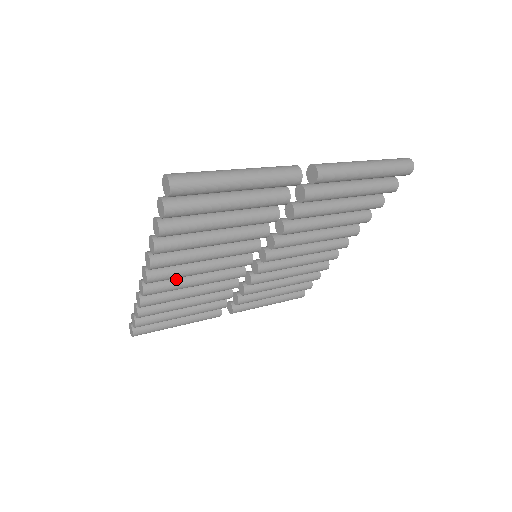
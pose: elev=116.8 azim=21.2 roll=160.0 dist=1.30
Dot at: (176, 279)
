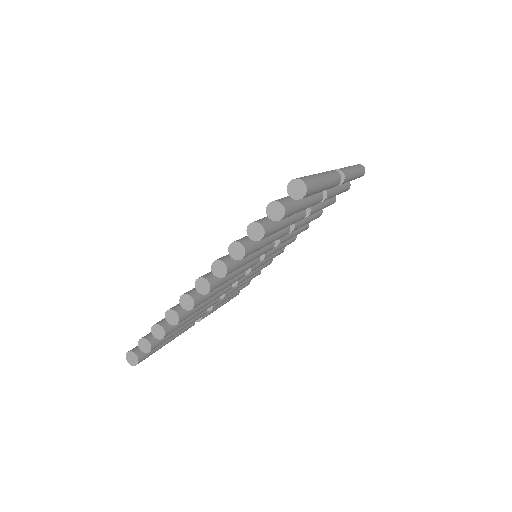
Dot at: occluded
